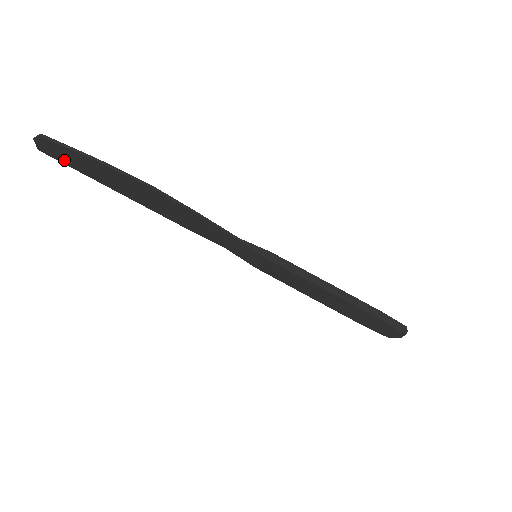
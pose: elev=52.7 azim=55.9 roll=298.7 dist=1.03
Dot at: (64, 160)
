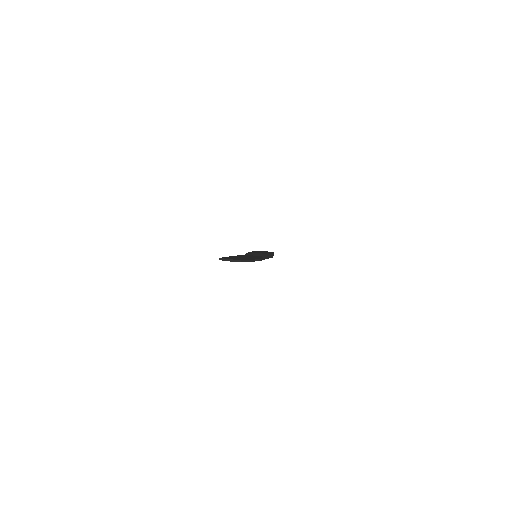
Dot at: occluded
